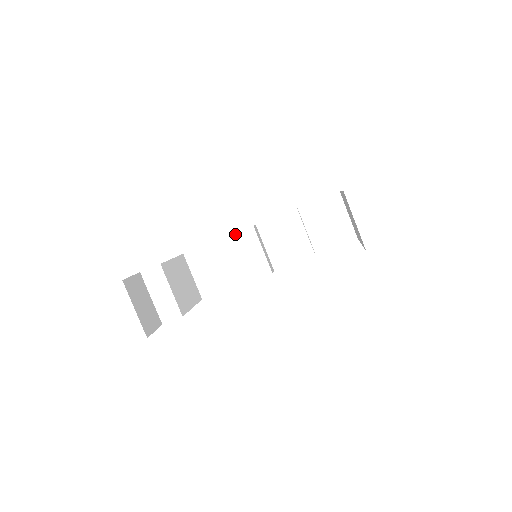
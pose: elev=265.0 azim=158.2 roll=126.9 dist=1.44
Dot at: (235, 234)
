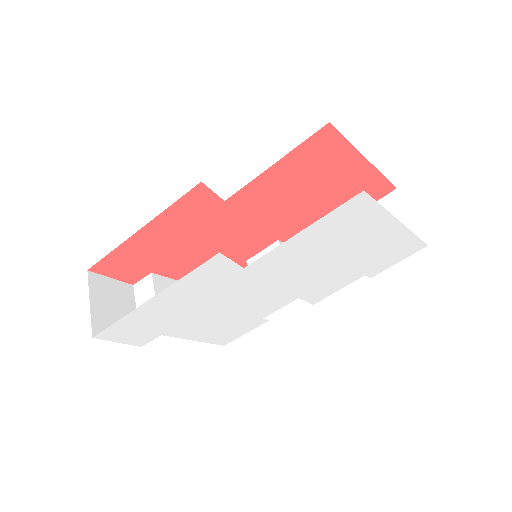
Dot at: (259, 254)
